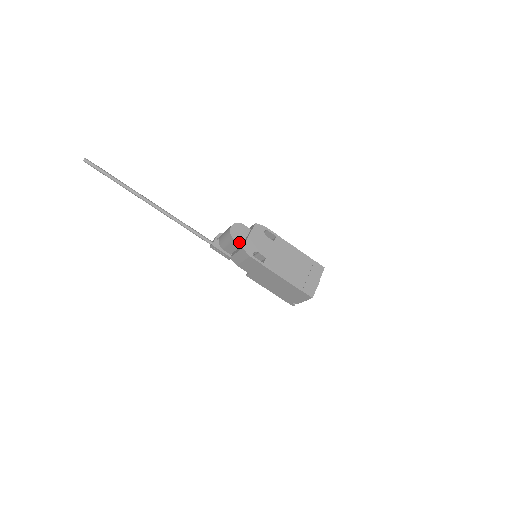
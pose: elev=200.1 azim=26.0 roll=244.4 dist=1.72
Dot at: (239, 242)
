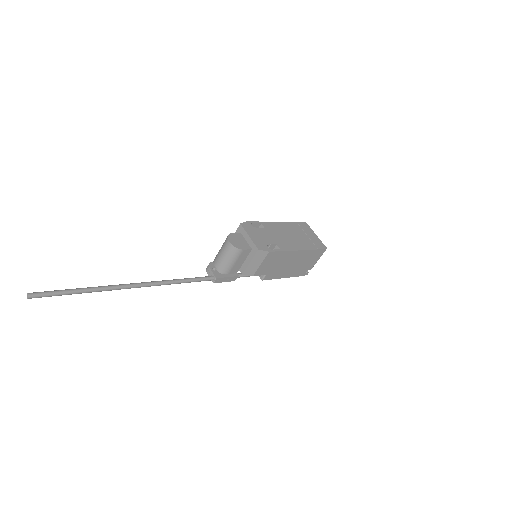
Dot at: (248, 249)
